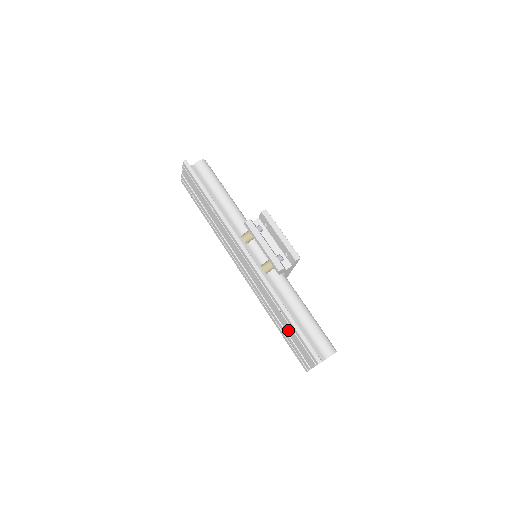
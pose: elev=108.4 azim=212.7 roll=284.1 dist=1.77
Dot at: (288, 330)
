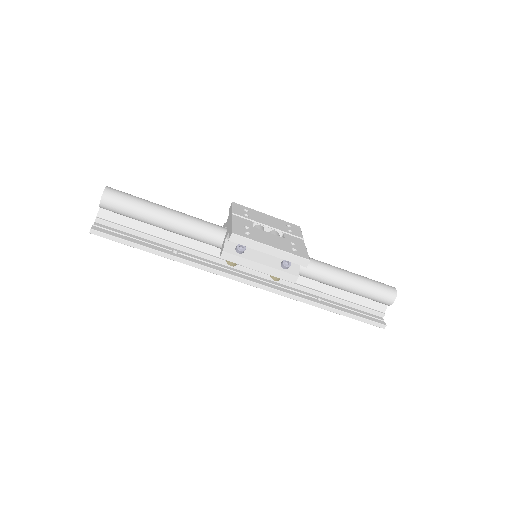
Dot at: occluded
